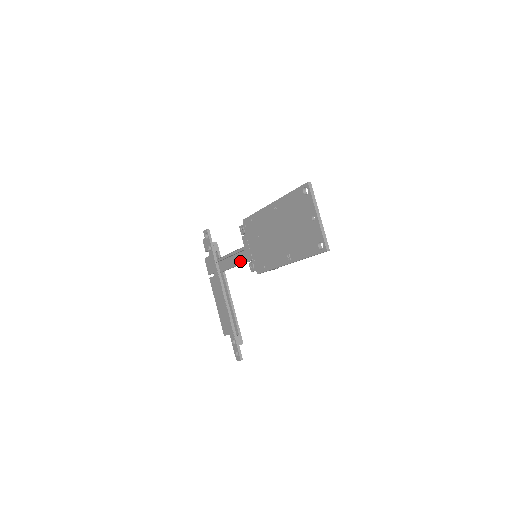
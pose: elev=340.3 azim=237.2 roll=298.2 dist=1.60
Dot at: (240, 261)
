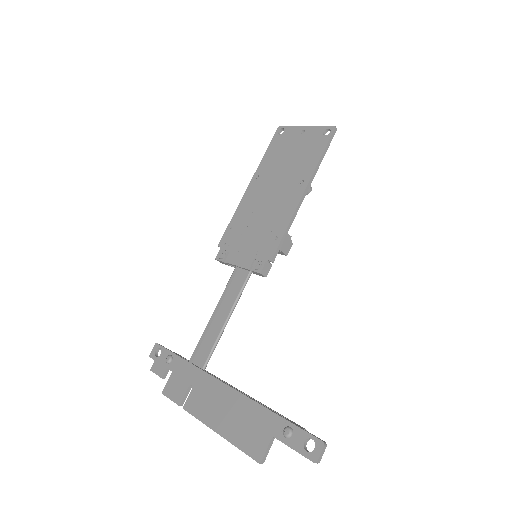
Dot at: (234, 297)
